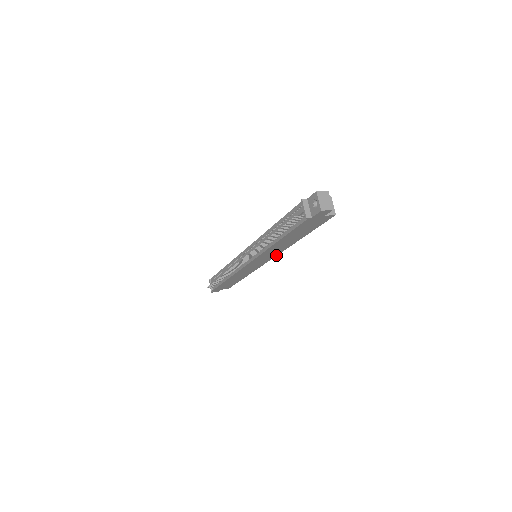
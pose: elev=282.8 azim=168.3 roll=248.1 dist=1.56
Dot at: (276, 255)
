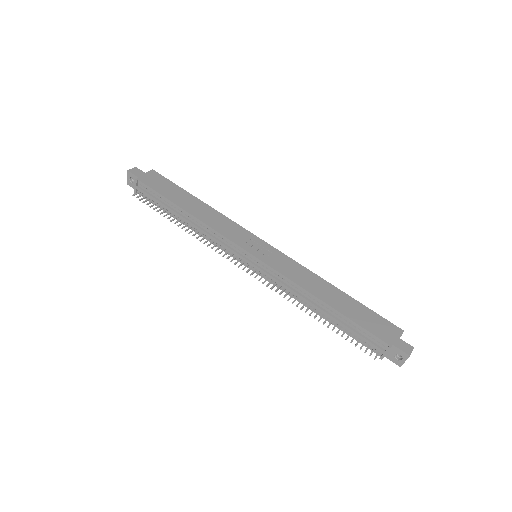
Dot at: occluded
